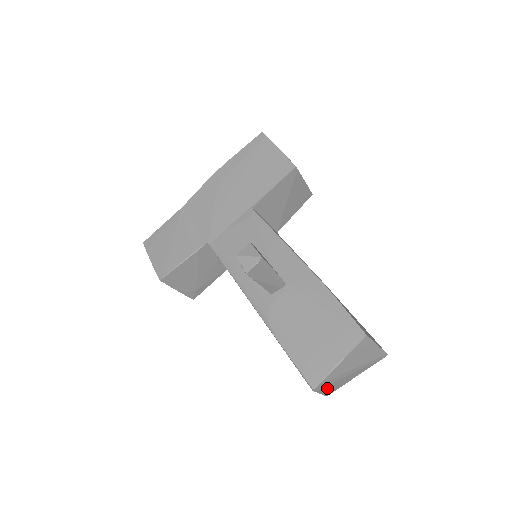
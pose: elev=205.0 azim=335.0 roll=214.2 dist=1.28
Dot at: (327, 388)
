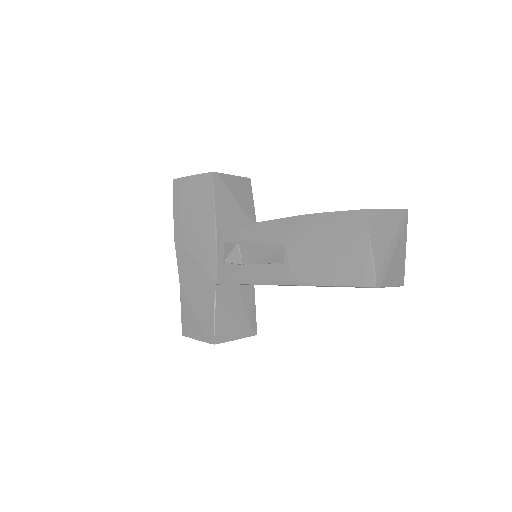
Dot at: (390, 277)
